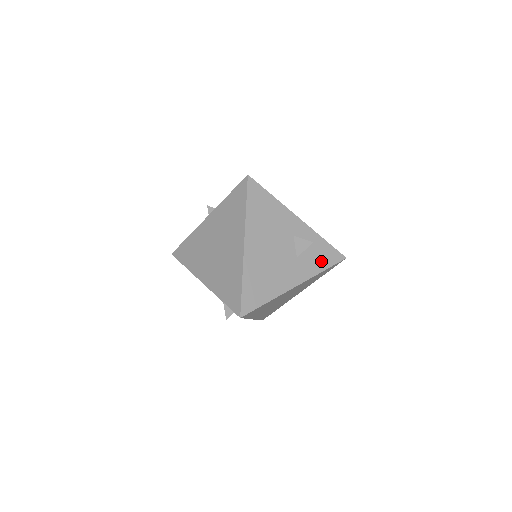
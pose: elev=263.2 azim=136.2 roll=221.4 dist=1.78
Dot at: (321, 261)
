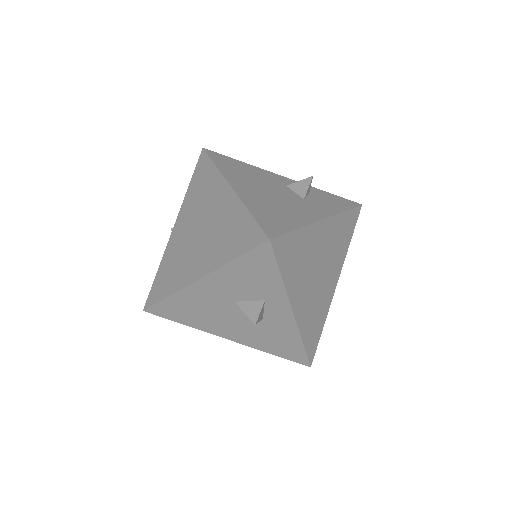
Dot at: (335, 204)
